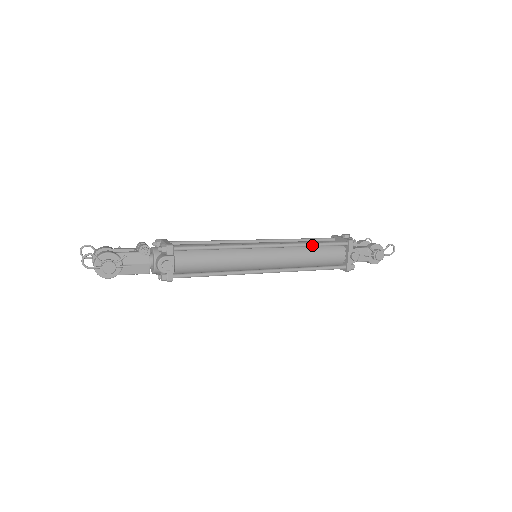
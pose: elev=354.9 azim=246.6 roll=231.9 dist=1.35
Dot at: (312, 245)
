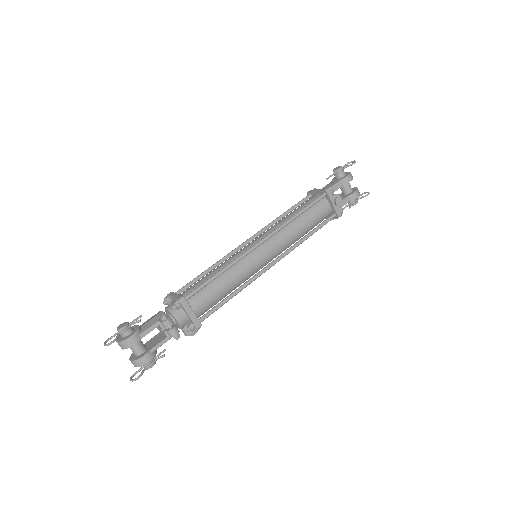
Dot at: (307, 238)
